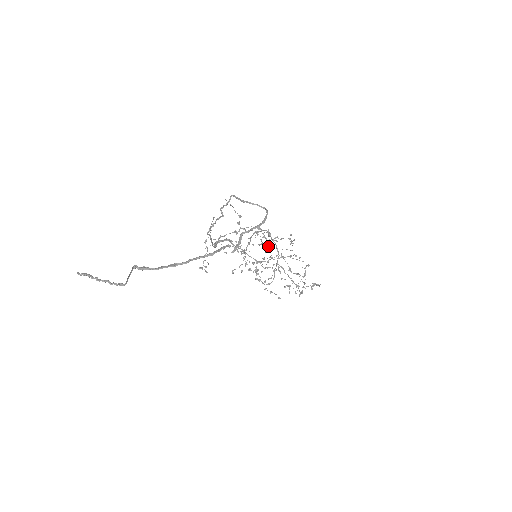
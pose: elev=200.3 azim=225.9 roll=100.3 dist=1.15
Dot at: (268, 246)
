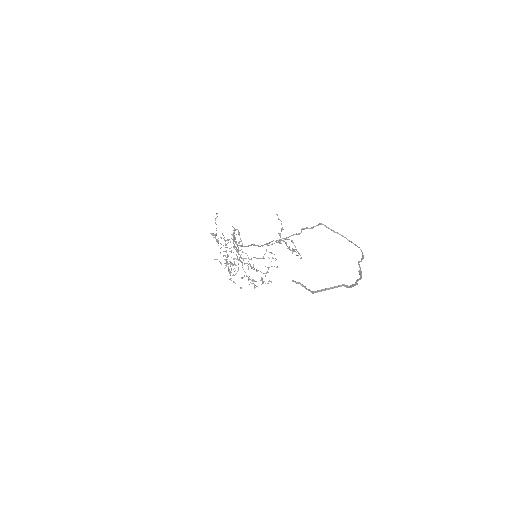
Dot at: (301, 258)
